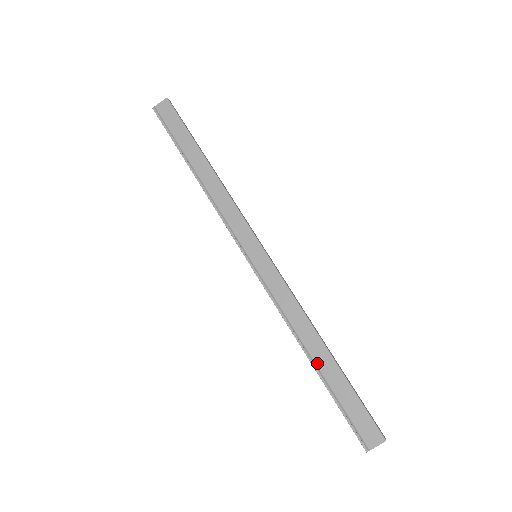
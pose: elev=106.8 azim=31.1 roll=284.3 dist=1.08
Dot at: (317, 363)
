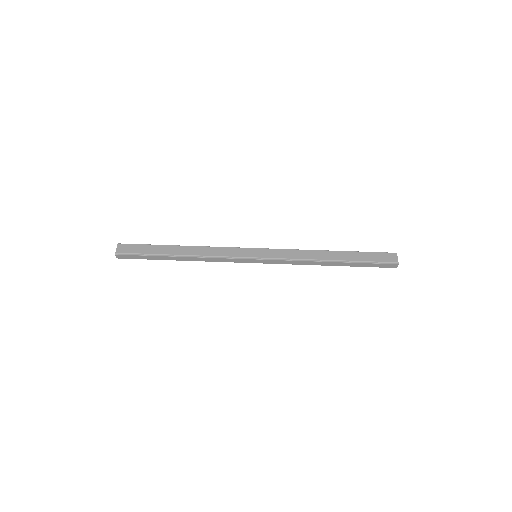
Dot at: (338, 259)
